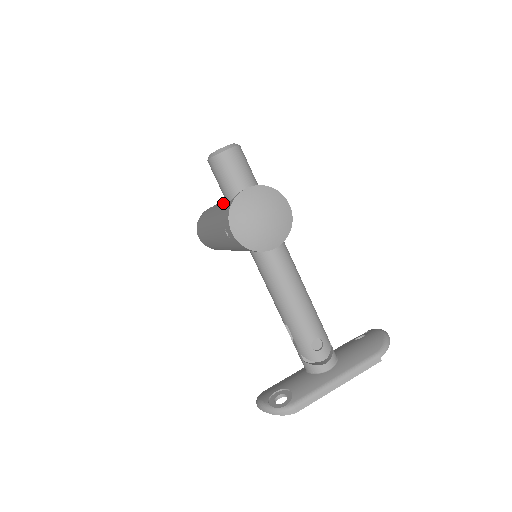
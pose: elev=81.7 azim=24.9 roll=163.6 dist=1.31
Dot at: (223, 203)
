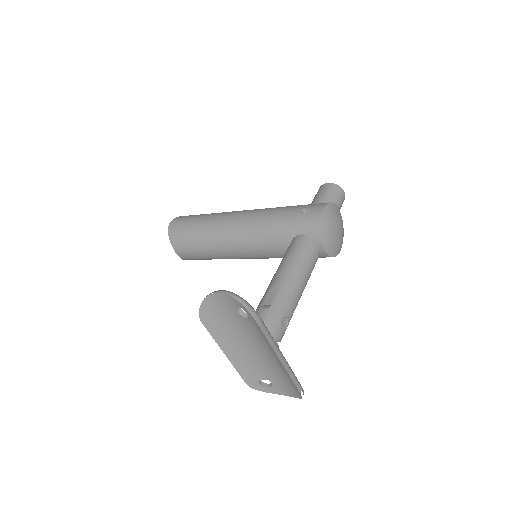
Dot at: occluded
